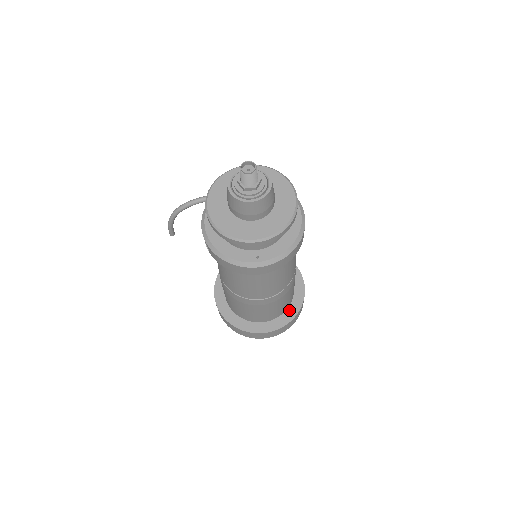
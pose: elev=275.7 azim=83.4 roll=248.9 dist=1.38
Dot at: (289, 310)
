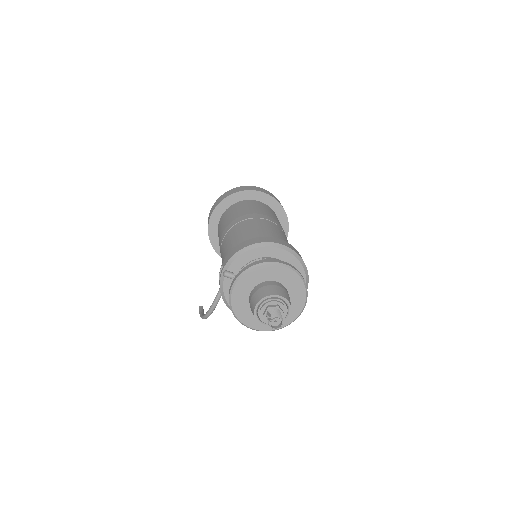
Dot at: (279, 217)
